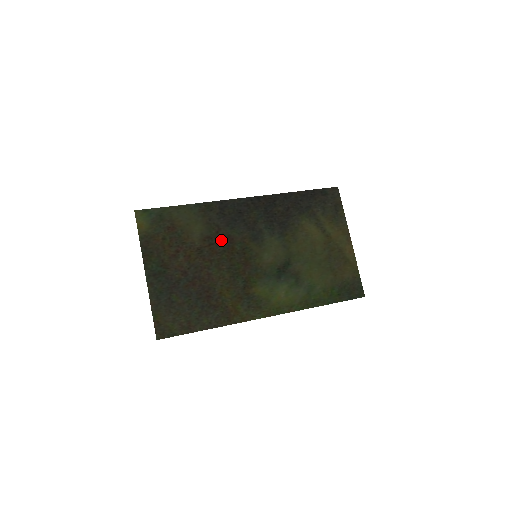
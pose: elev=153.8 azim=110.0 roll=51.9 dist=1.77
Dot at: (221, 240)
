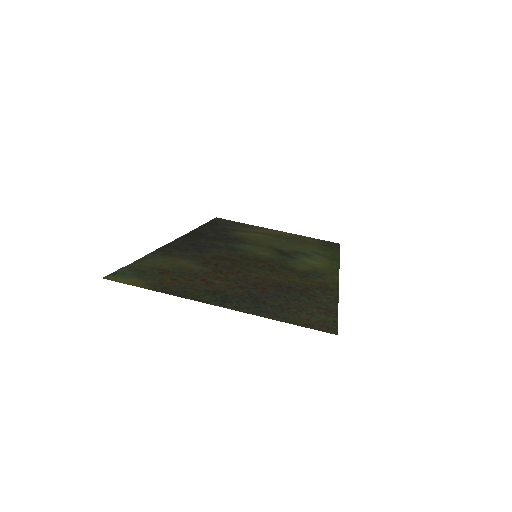
Dot at: (216, 260)
